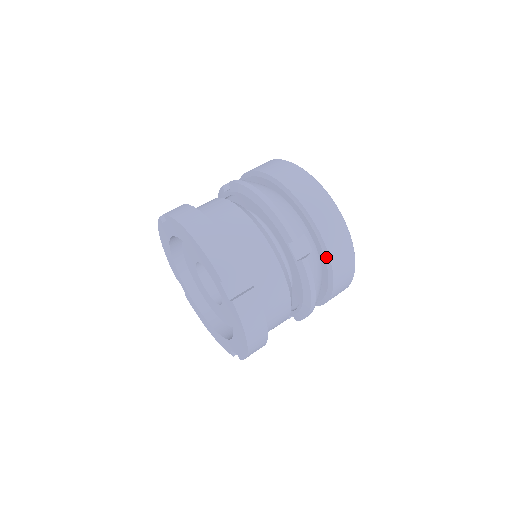
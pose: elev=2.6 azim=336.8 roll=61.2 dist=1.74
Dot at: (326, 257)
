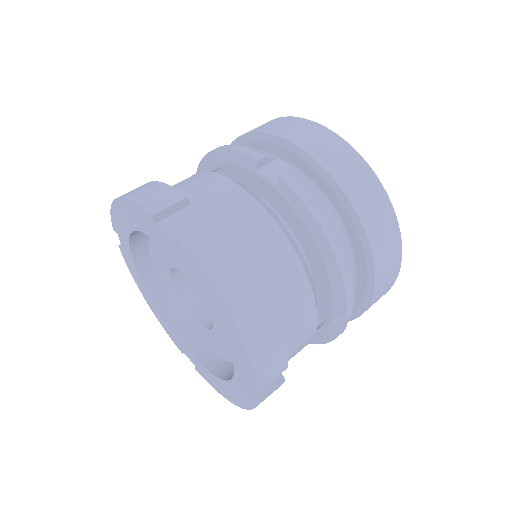
Dot at: (323, 175)
